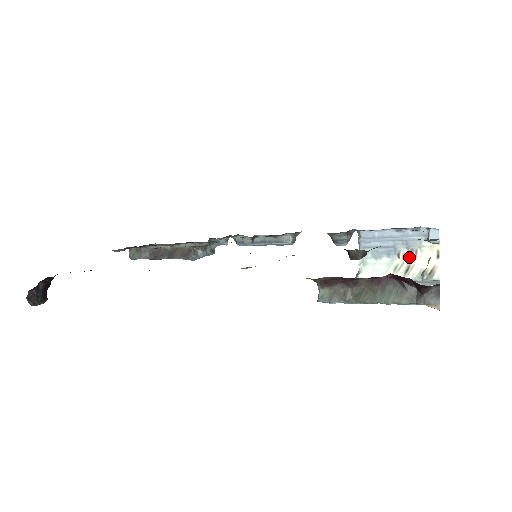
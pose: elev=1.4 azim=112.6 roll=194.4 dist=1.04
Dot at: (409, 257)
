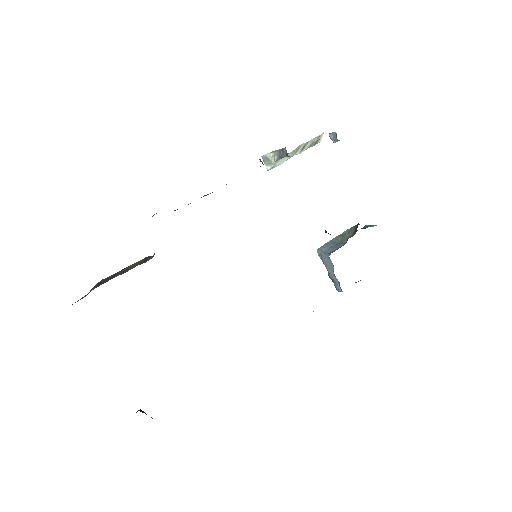
Dot at: occluded
